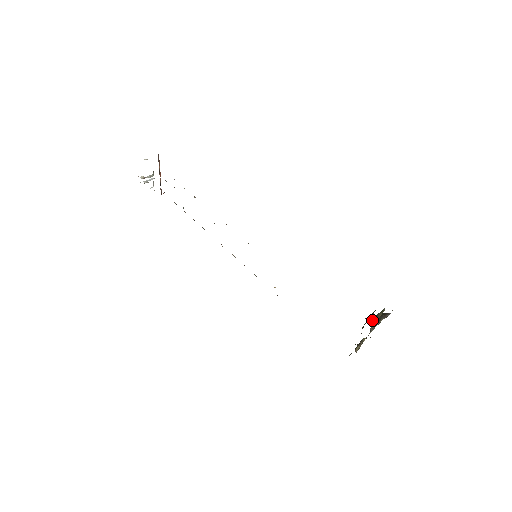
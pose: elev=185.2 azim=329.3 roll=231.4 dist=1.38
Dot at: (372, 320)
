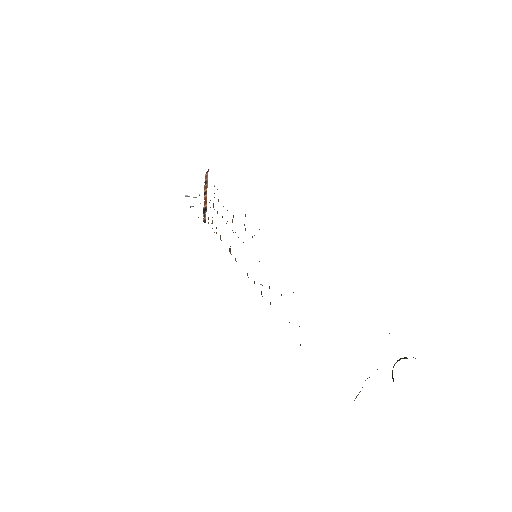
Dot at: occluded
